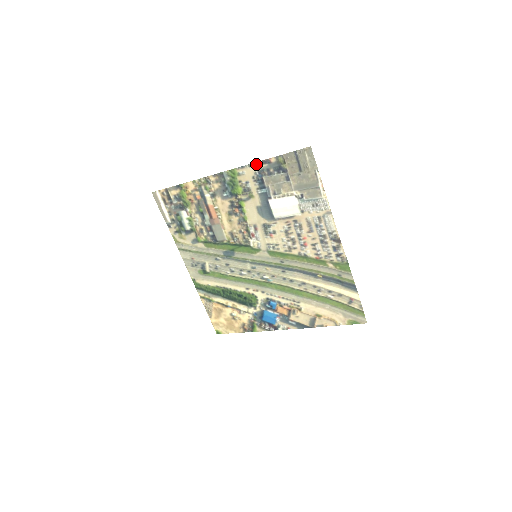
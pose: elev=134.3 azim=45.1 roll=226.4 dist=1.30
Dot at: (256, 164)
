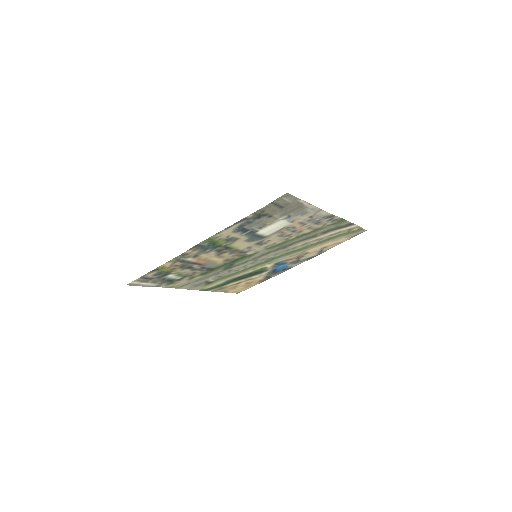
Dot at: (232, 226)
